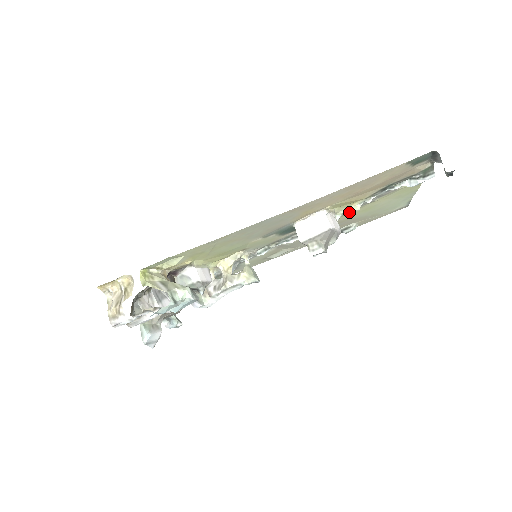
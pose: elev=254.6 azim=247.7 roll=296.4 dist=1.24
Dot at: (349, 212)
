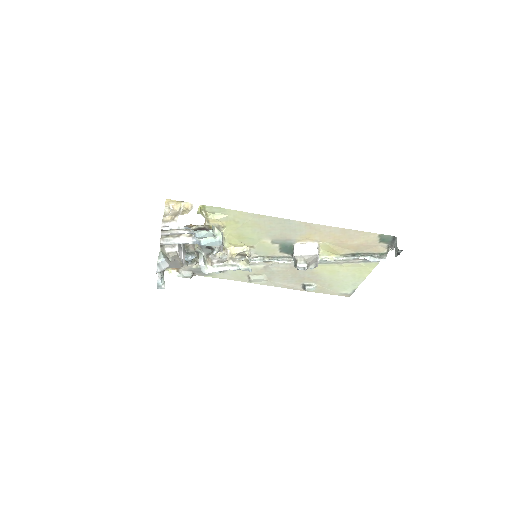
Dot at: occluded
